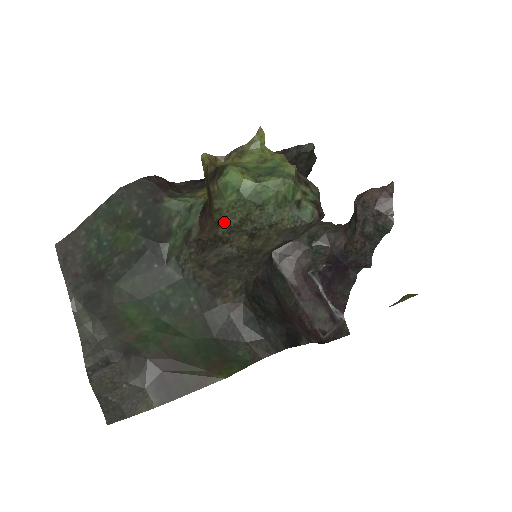
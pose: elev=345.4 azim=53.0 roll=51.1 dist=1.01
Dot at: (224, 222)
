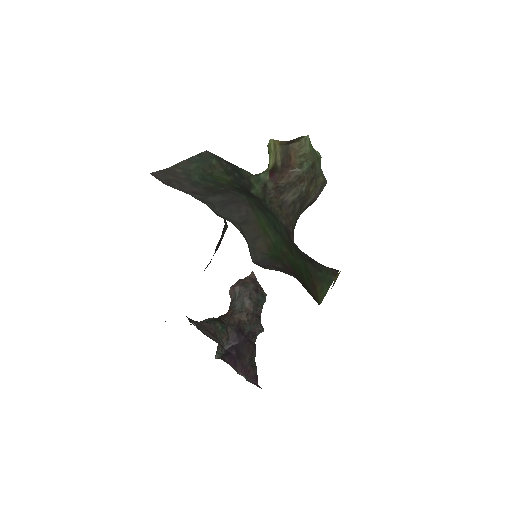
Dot at: (307, 162)
